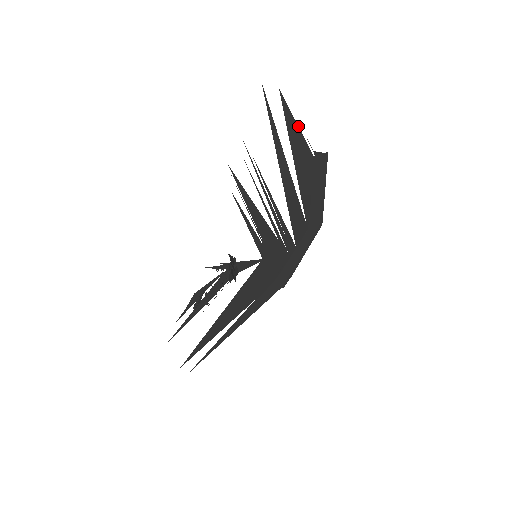
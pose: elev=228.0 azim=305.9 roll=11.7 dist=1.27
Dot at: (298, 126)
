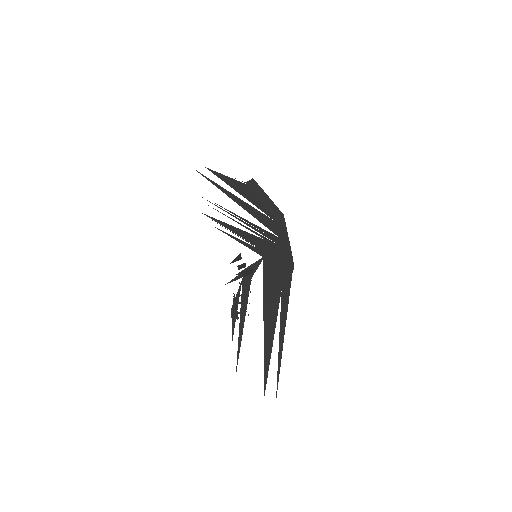
Dot at: (227, 176)
